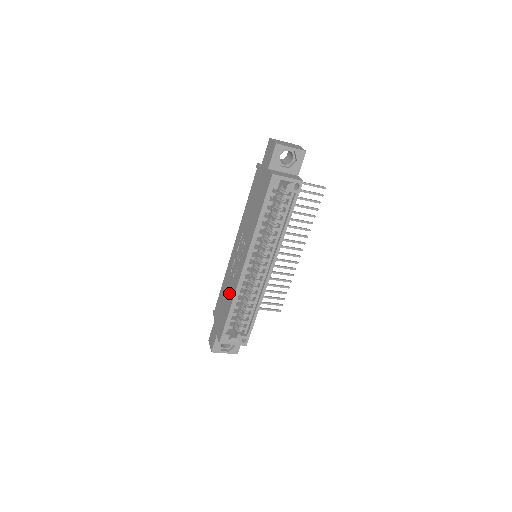
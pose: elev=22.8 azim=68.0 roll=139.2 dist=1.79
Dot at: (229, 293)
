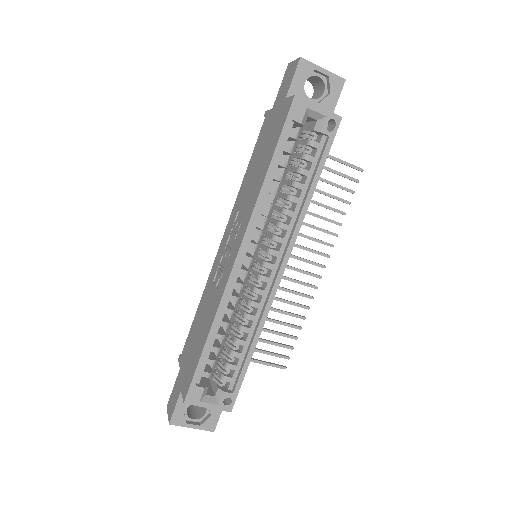
Dot at: (208, 313)
